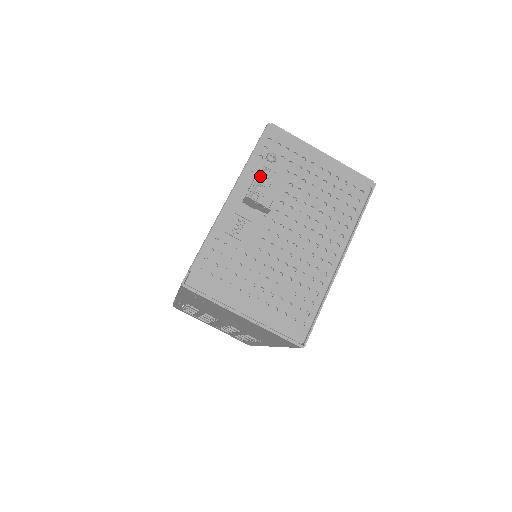
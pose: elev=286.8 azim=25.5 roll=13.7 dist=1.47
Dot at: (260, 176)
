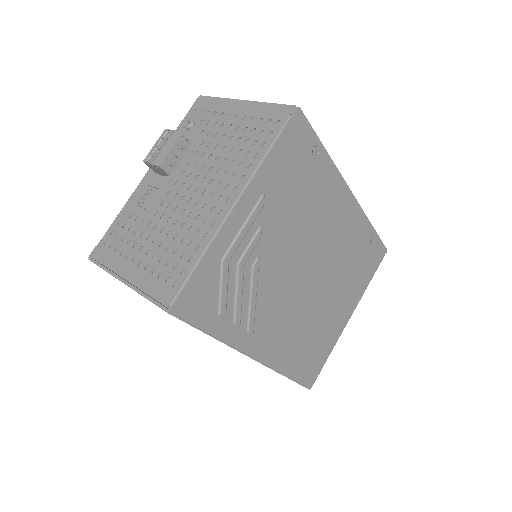
Dot at: (159, 140)
